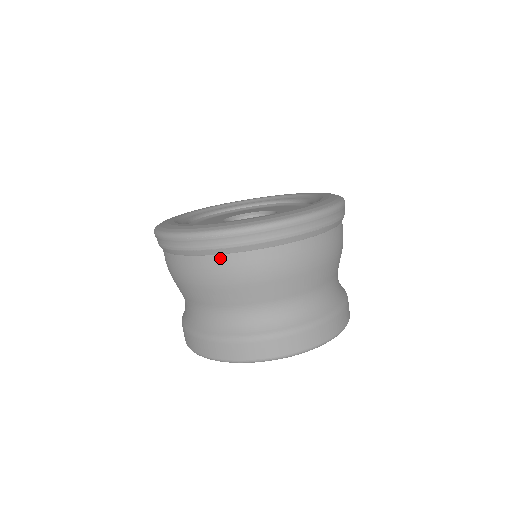
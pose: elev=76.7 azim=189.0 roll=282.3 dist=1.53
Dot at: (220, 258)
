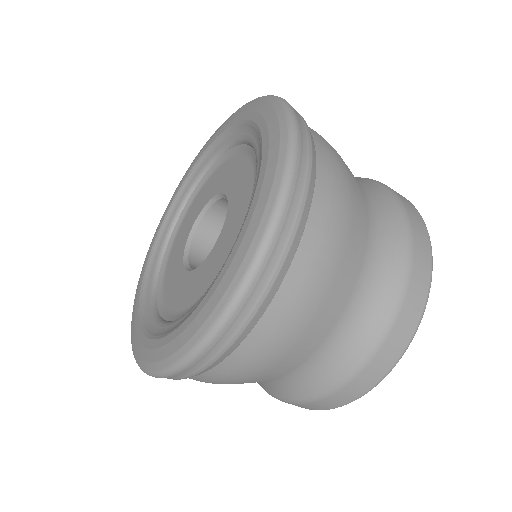
Dot at: occluded
